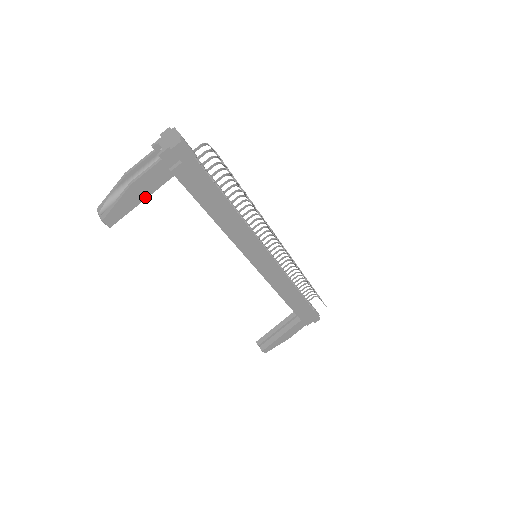
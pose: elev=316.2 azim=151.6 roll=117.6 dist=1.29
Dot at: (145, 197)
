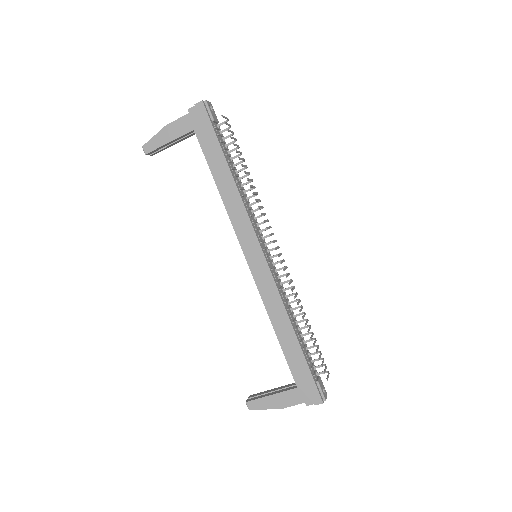
Dot at: (172, 139)
